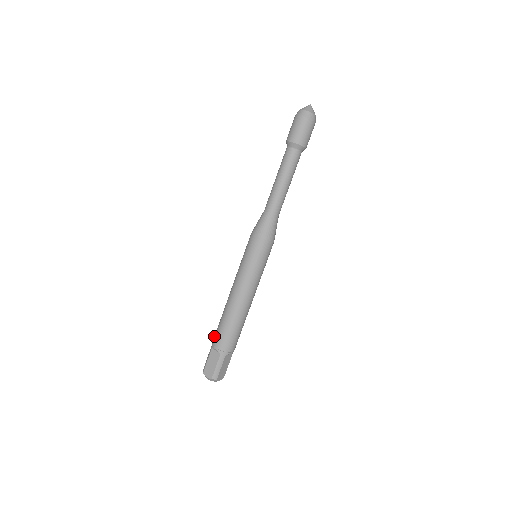
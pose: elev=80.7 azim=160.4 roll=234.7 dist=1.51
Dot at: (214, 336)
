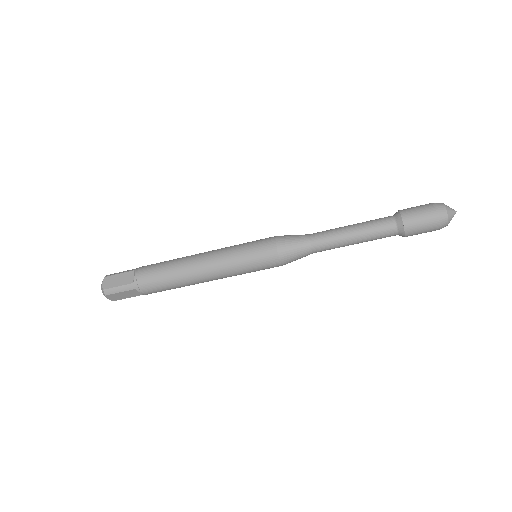
Dot at: (146, 283)
